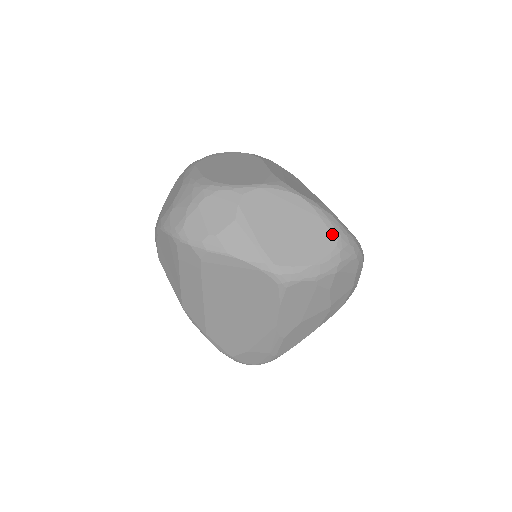
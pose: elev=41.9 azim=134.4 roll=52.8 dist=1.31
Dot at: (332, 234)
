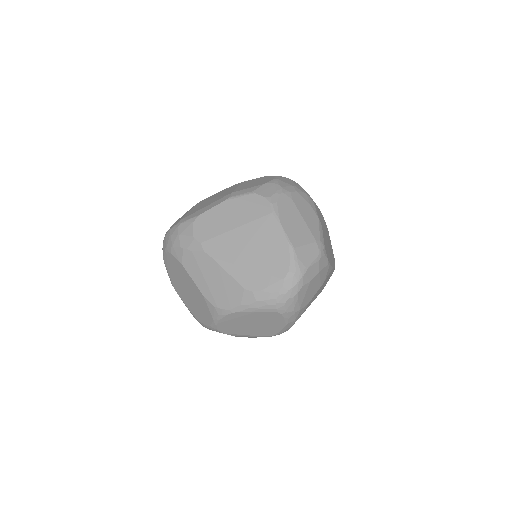
Dot at: (271, 313)
